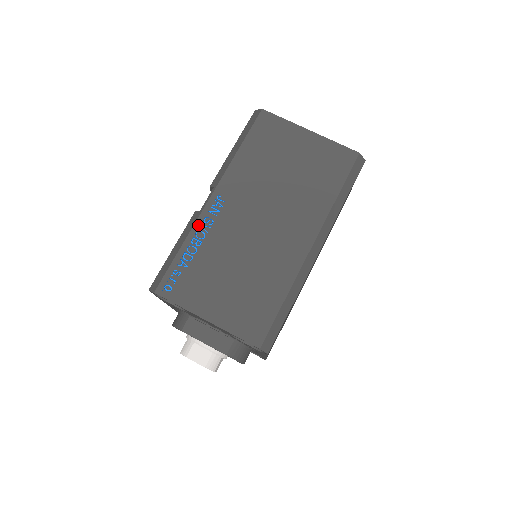
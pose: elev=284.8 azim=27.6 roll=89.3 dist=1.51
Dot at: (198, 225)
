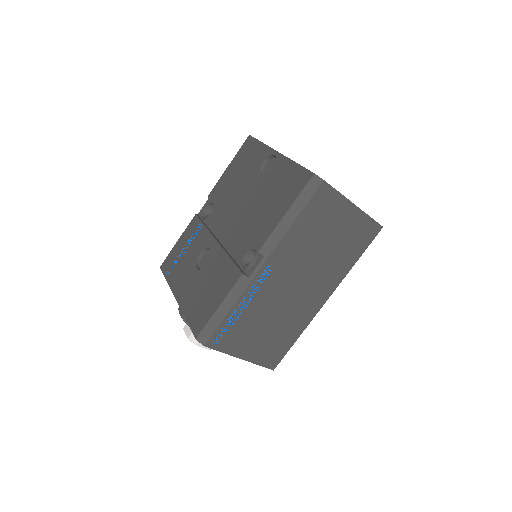
Dot at: (247, 292)
